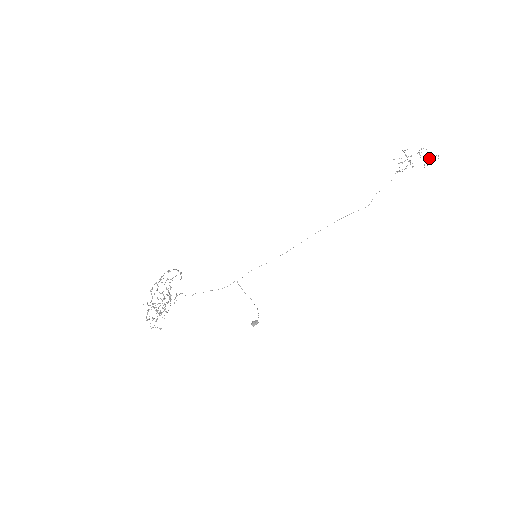
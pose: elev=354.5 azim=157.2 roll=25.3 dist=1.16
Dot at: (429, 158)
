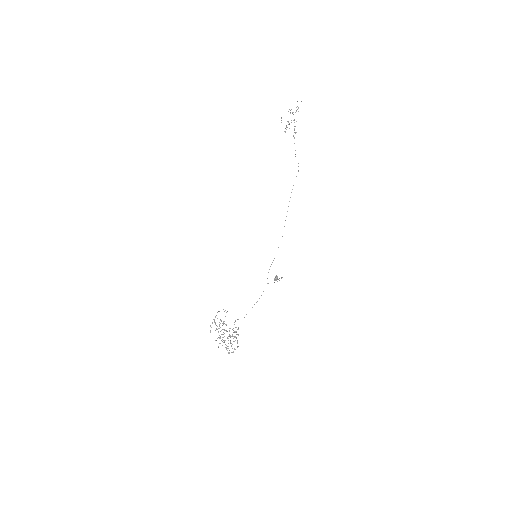
Dot at: occluded
